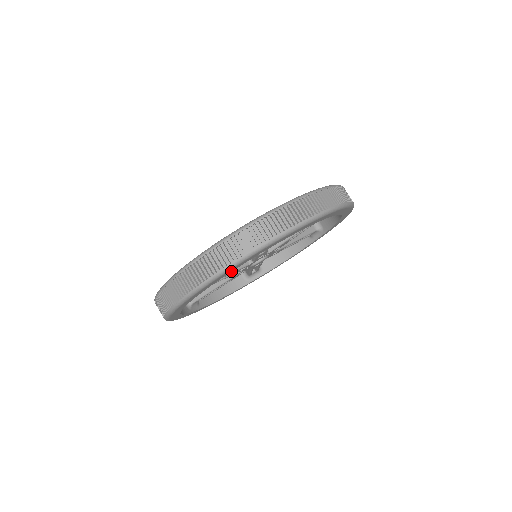
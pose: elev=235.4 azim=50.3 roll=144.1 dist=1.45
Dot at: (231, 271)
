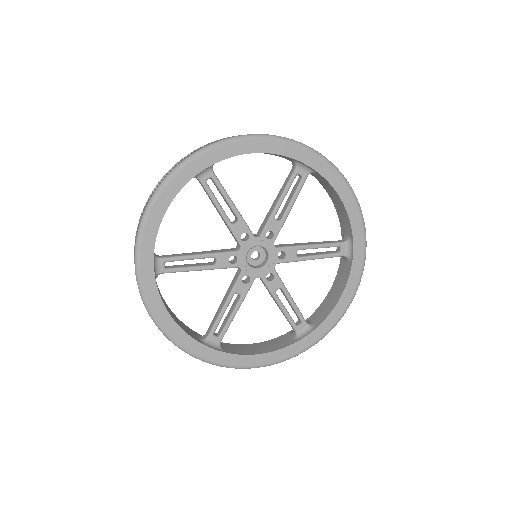
Dot at: (171, 200)
